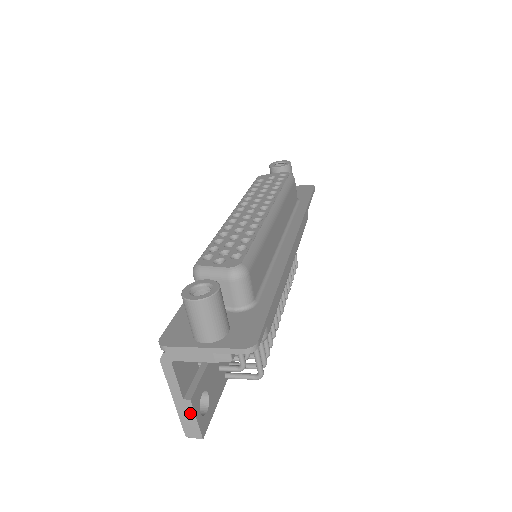
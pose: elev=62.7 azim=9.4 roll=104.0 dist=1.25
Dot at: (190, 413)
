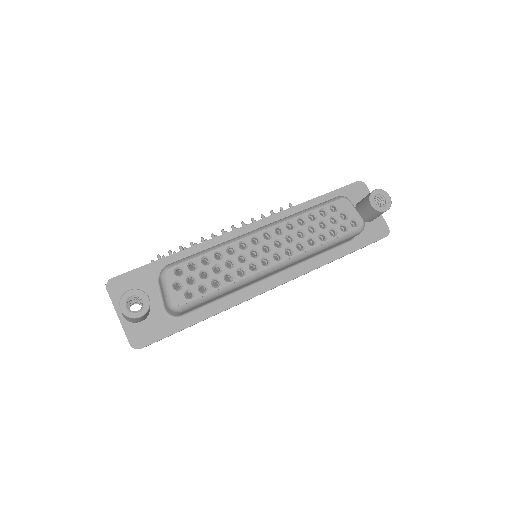
Dot at: occluded
